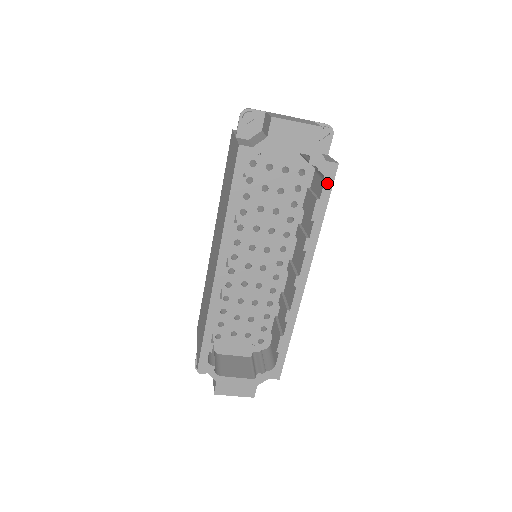
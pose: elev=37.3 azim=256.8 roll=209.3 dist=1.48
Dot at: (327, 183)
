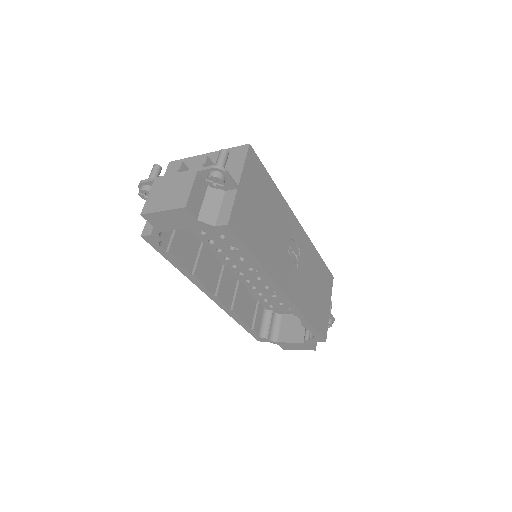
Dot at: (233, 239)
